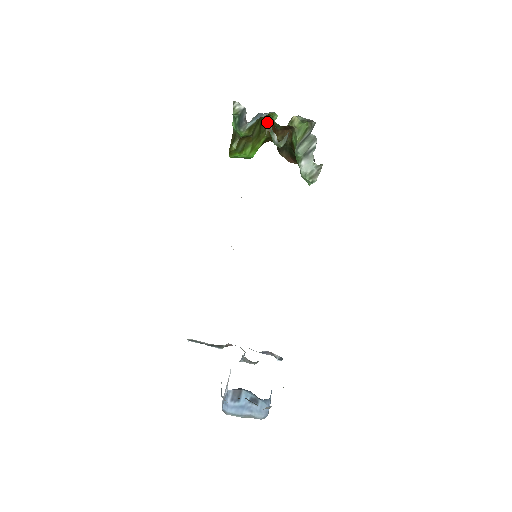
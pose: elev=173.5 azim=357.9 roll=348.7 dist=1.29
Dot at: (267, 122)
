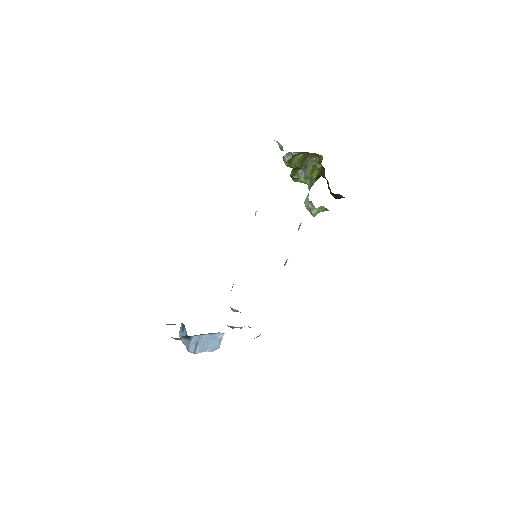
Dot at: (320, 158)
